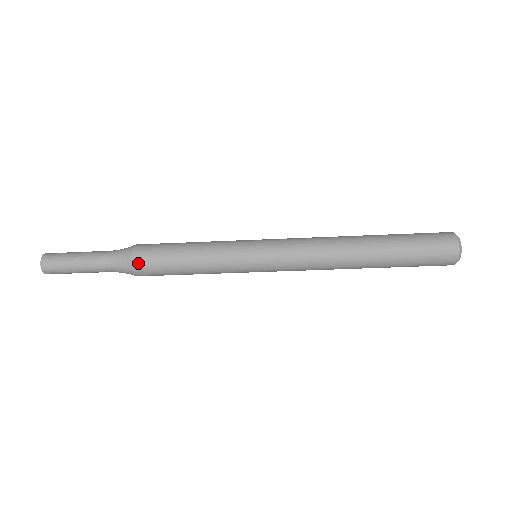
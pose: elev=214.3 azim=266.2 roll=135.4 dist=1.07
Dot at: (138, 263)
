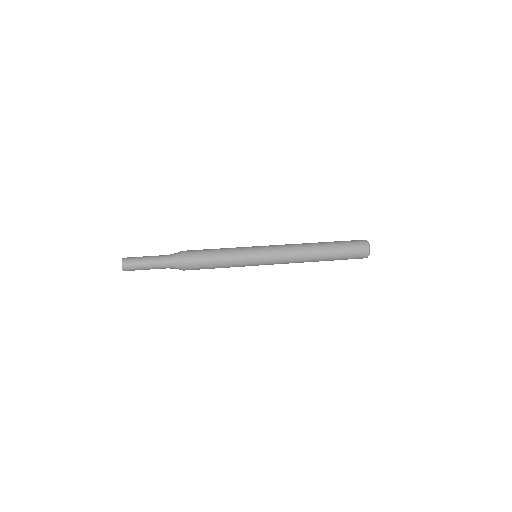
Dot at: (187, 266)
